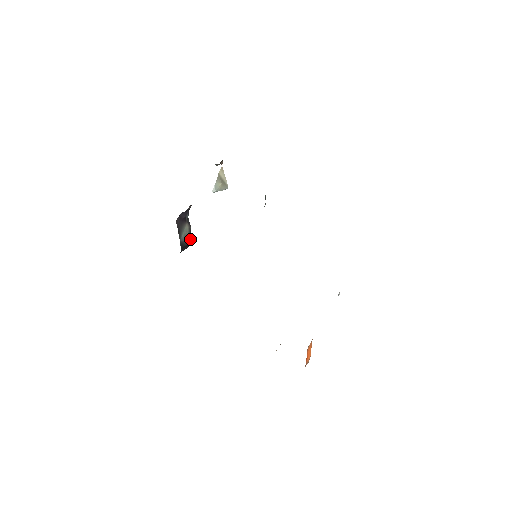
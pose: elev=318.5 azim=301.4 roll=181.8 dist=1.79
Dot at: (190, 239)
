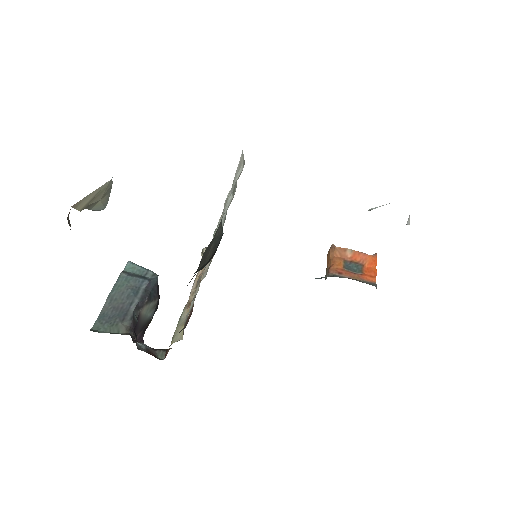
Dot at: (155, 292)
